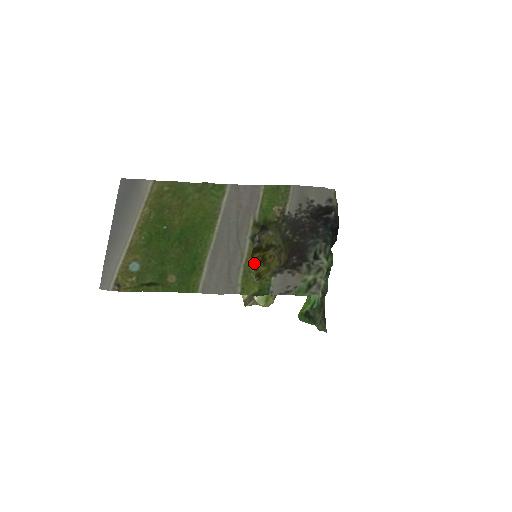
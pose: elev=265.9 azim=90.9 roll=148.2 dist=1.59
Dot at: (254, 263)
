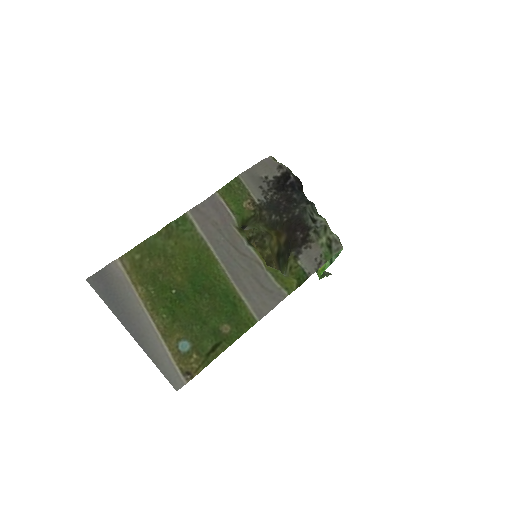
Dot at: occluded
